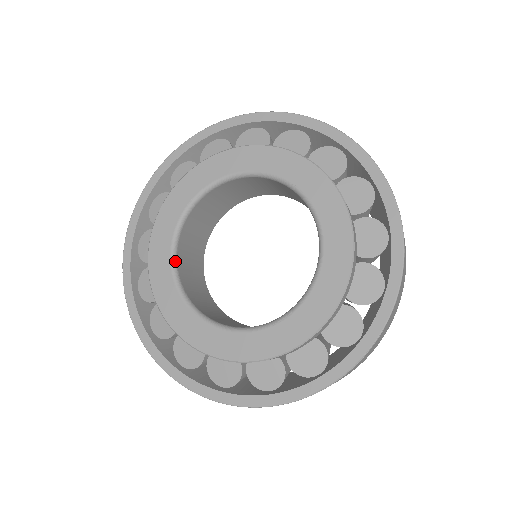
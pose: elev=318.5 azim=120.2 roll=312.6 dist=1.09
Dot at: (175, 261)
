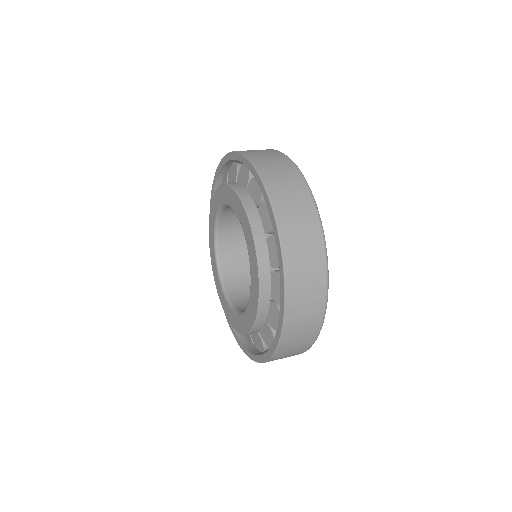
Dot at: (216, 246)
